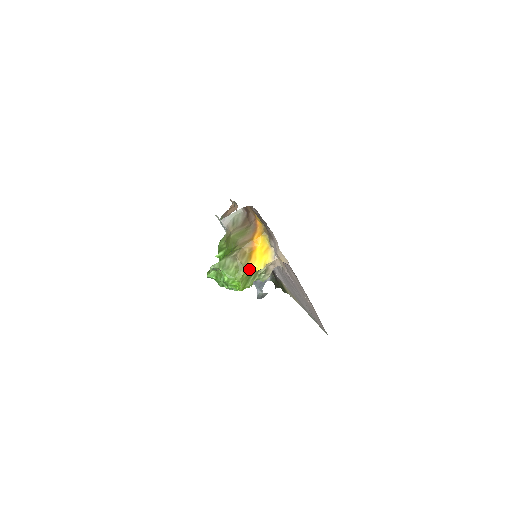
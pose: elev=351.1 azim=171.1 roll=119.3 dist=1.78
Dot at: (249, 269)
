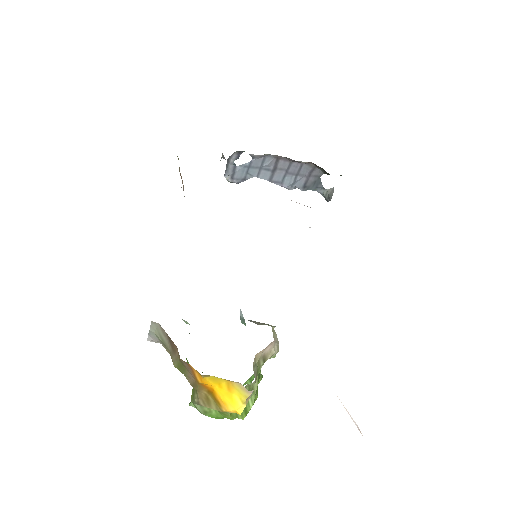
Dot at: occluded
